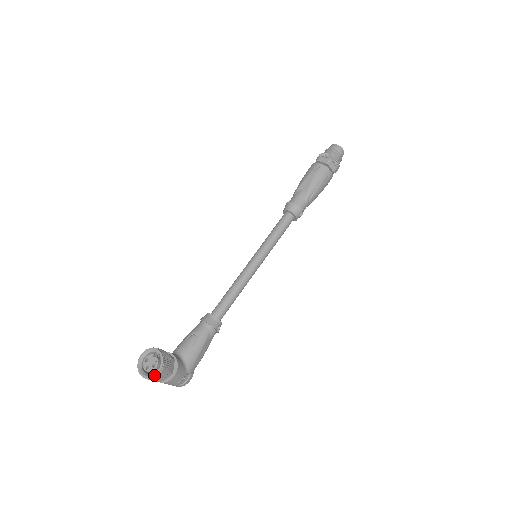
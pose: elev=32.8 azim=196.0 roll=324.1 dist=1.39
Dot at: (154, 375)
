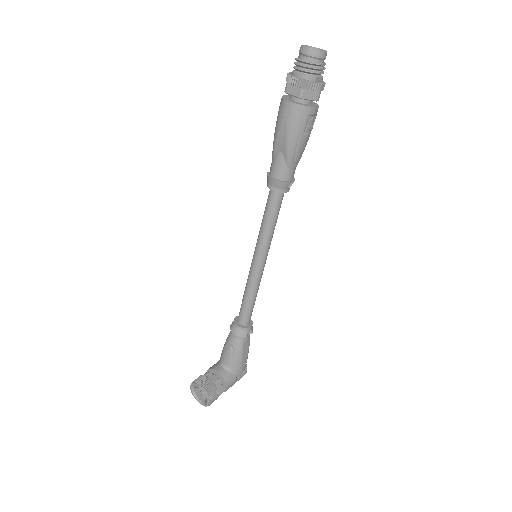
Dot at: (206, 406)
